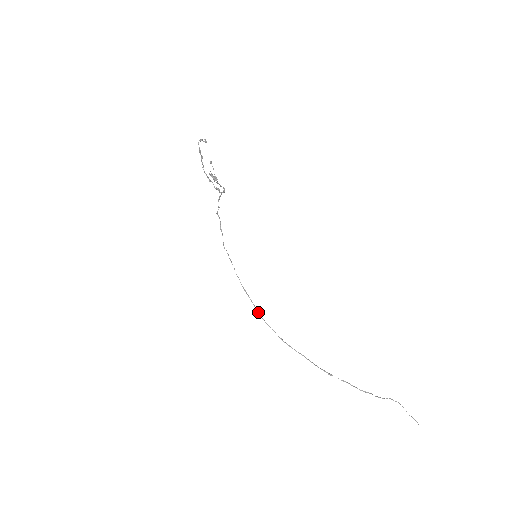
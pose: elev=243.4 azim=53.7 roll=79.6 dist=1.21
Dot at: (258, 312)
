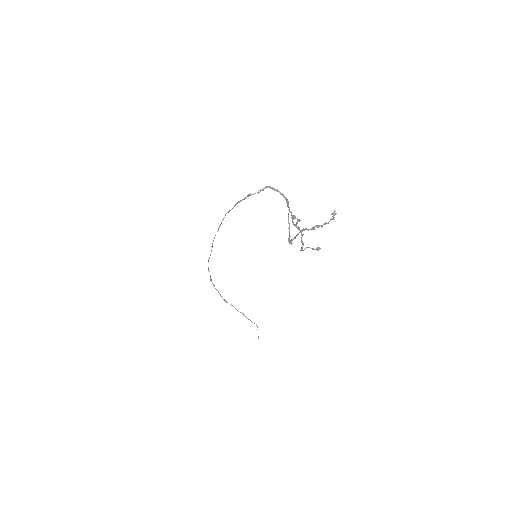
Dot at: (208, 261)
